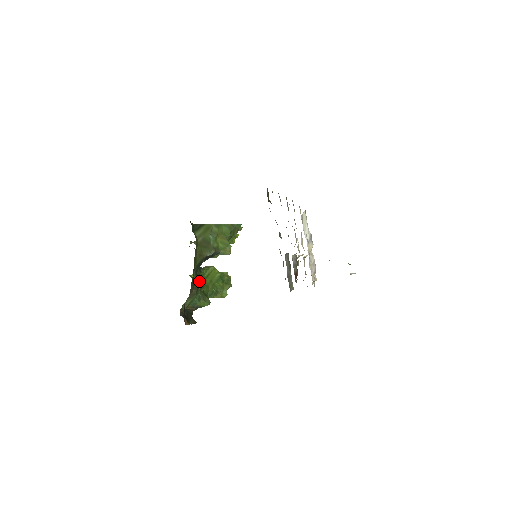
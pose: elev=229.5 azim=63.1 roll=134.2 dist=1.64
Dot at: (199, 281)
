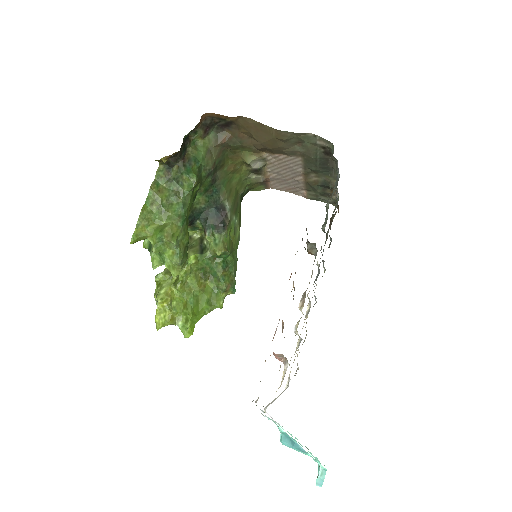
Dot at: (196, 196)
